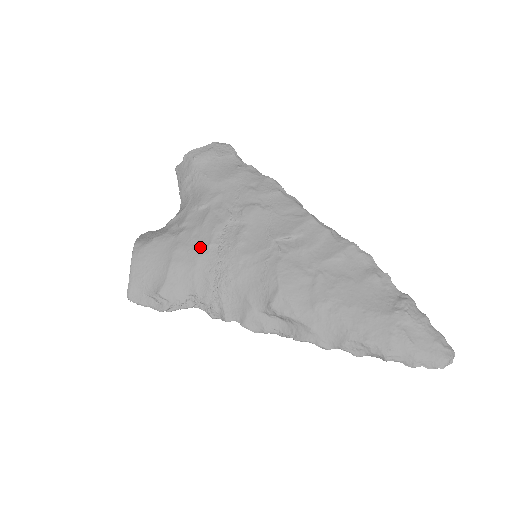
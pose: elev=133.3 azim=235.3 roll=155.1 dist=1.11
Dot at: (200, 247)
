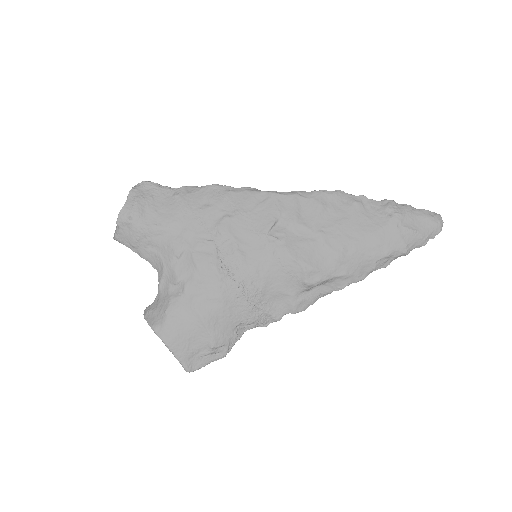
Dot at: (214, 287)
